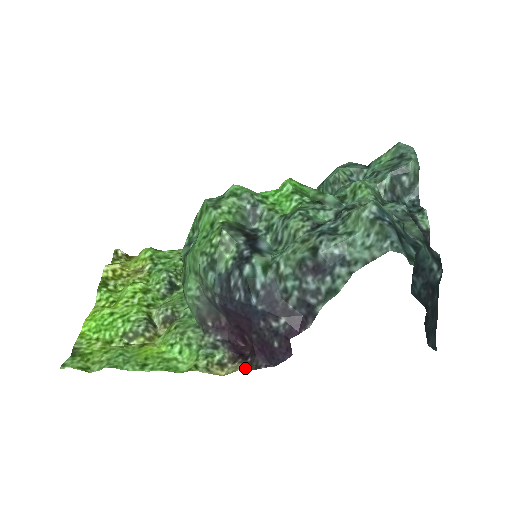
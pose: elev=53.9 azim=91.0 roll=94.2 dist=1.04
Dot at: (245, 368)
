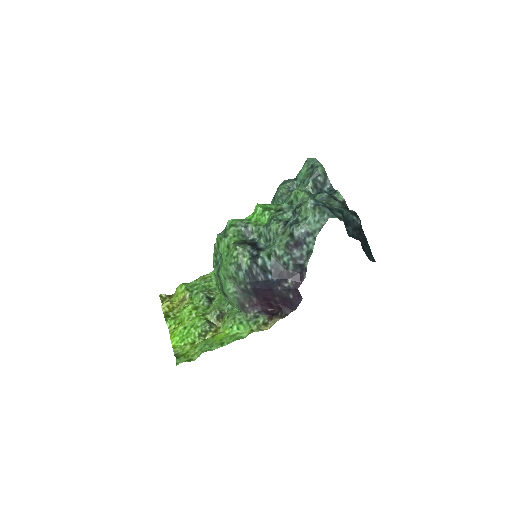
Dot at: occluded
